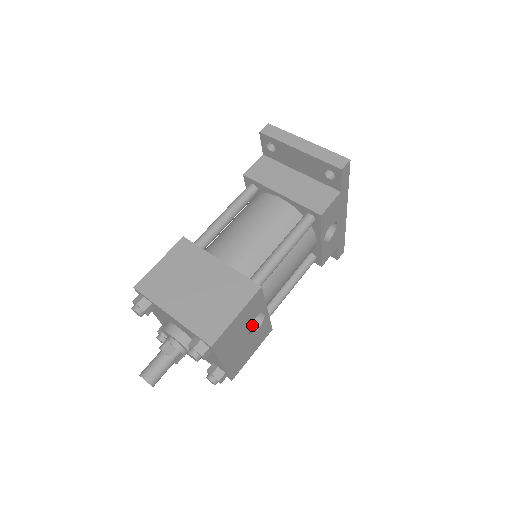
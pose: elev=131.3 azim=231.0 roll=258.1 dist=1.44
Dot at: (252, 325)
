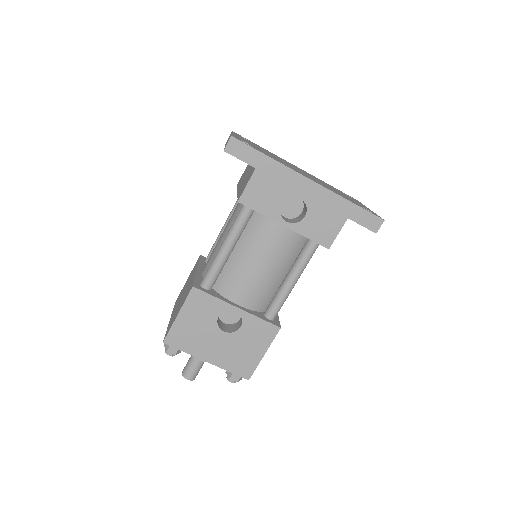
Dot at: (240, 324)
